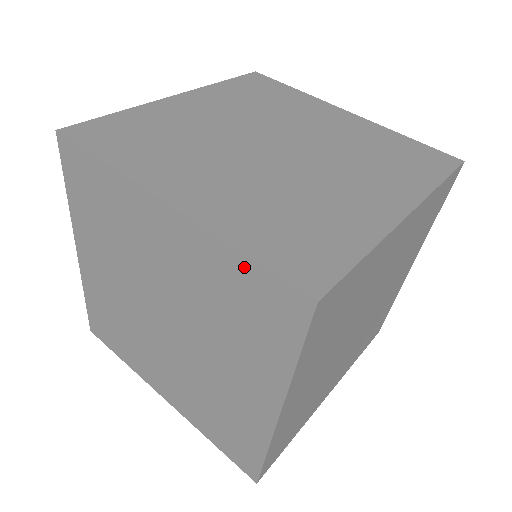
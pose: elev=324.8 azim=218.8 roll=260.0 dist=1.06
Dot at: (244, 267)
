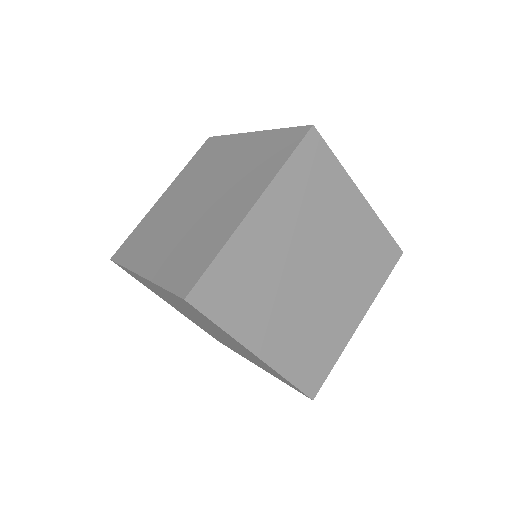
Dot at: (286, 380)
